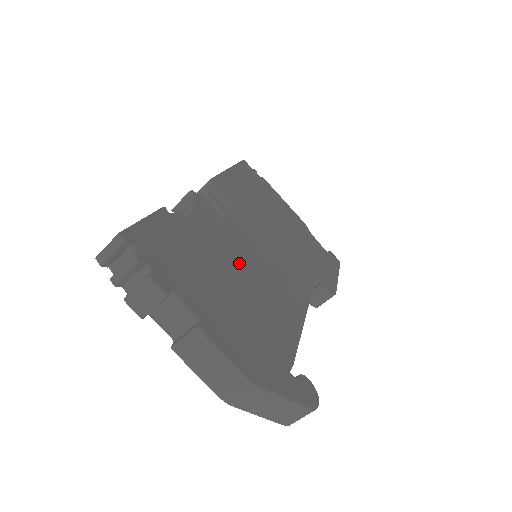
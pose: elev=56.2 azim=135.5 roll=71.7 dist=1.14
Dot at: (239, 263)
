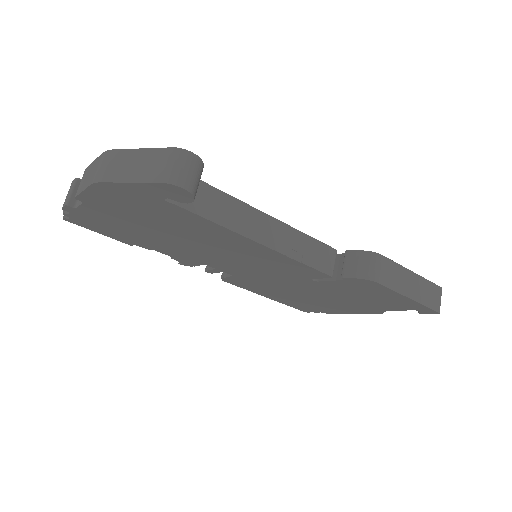
Dot at: occluded
